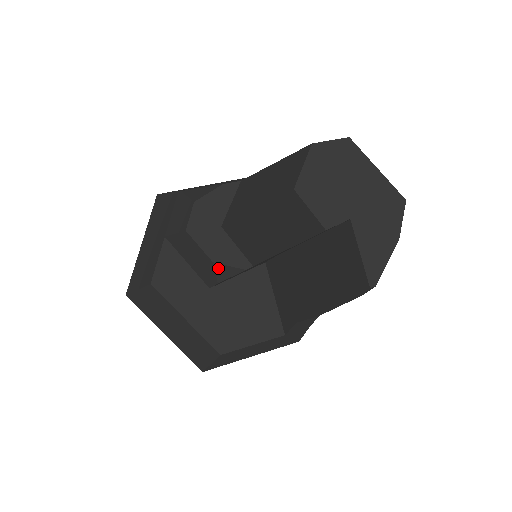
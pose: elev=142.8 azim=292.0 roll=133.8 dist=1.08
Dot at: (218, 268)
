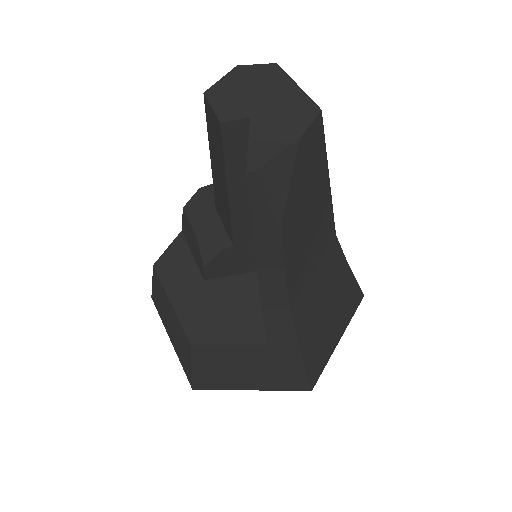
Dot at: (201, 244)
